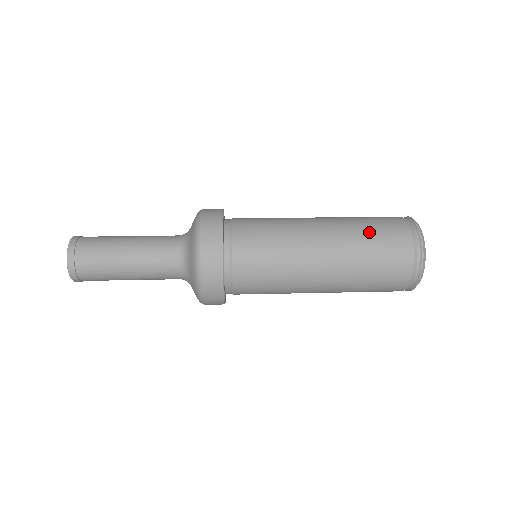
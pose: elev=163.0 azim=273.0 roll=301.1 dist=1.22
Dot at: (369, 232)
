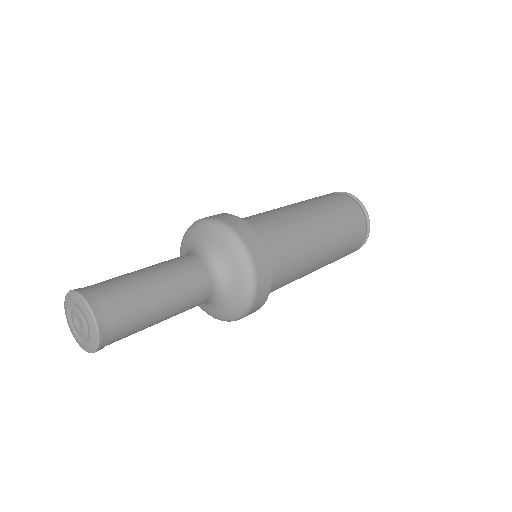
Dot at: (347, 230)
